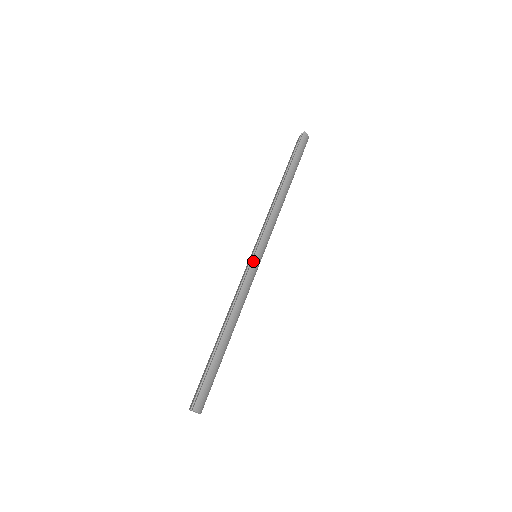
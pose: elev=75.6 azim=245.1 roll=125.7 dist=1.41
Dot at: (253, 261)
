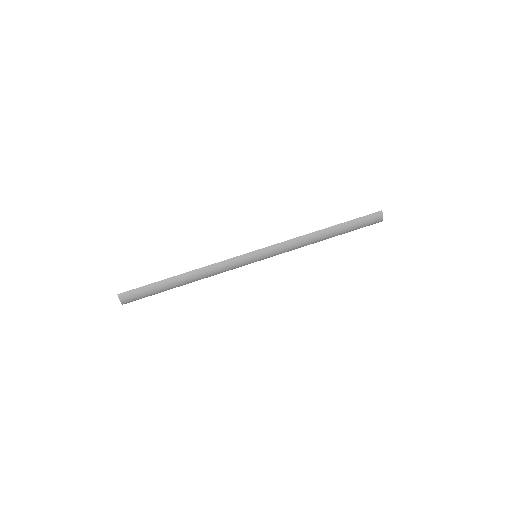
Dot at: (247, 254)
